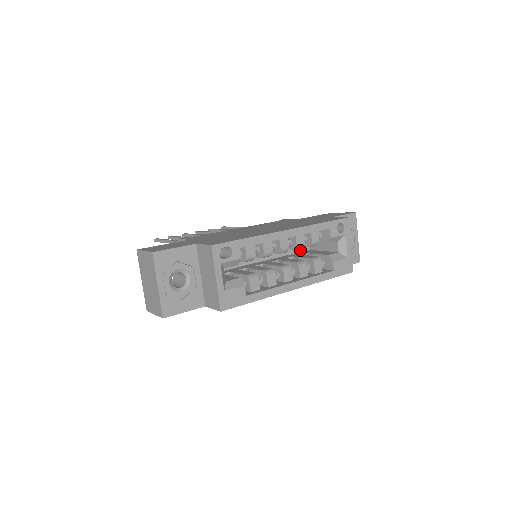
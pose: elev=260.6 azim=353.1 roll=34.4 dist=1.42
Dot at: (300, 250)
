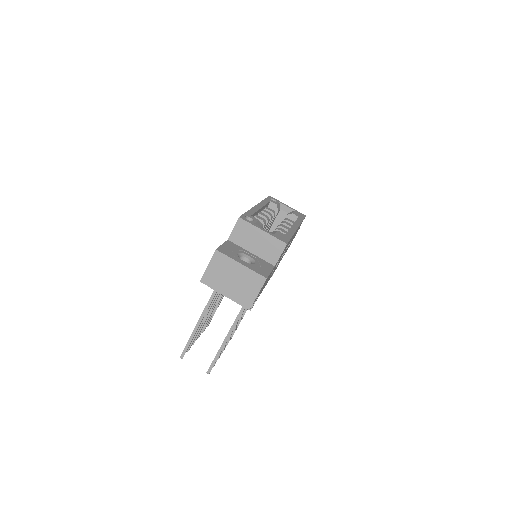
Dot at: occluded
